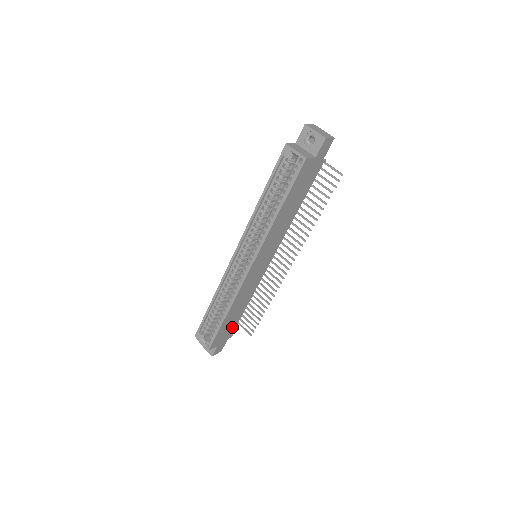
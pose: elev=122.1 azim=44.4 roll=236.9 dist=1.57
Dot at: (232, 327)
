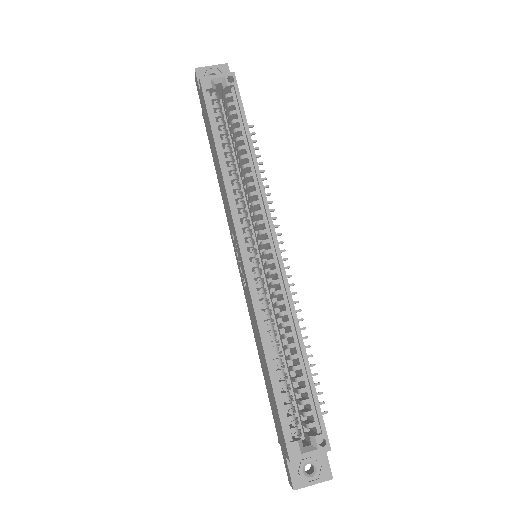
Dot at: occluded
